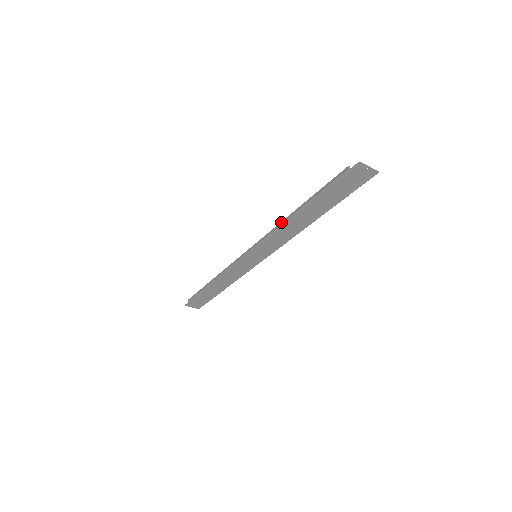
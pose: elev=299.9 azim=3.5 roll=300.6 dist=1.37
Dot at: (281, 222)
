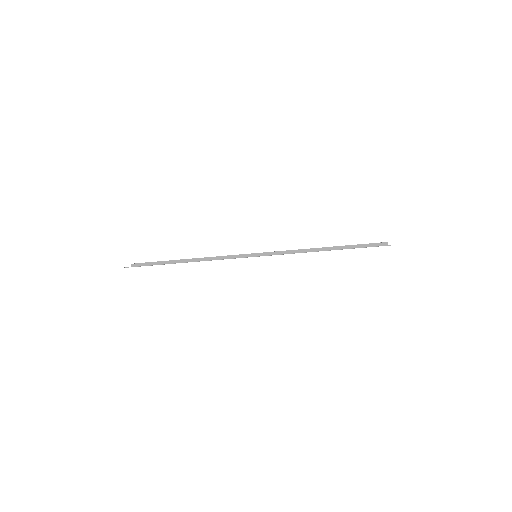
Dot at: (307, 249)
